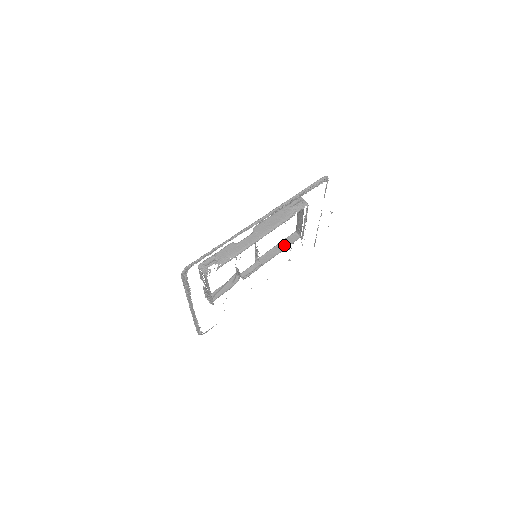
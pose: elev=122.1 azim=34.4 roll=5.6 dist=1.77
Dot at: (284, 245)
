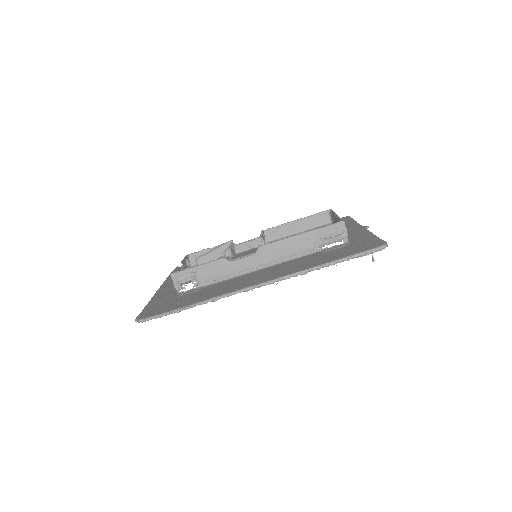
Dot at: (306, 224)
